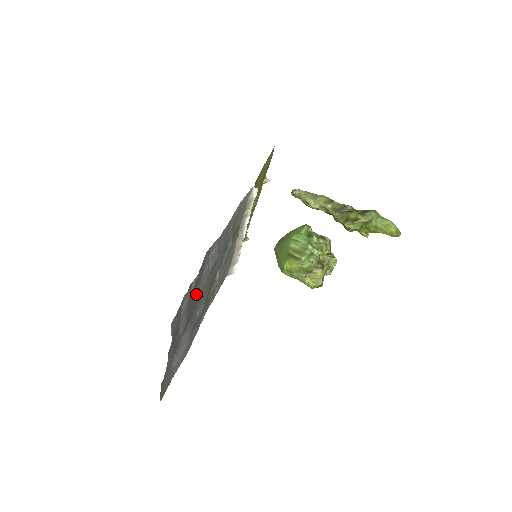
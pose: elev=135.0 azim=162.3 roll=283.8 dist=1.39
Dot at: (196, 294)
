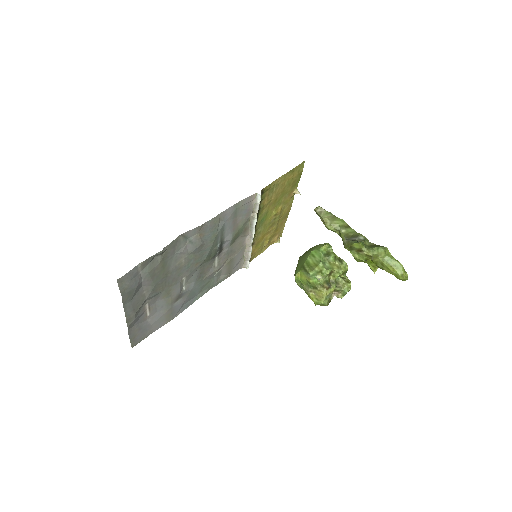
Dot at: (169, 268)
